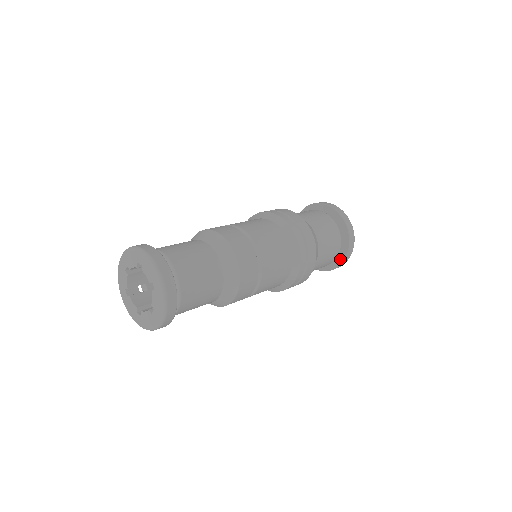
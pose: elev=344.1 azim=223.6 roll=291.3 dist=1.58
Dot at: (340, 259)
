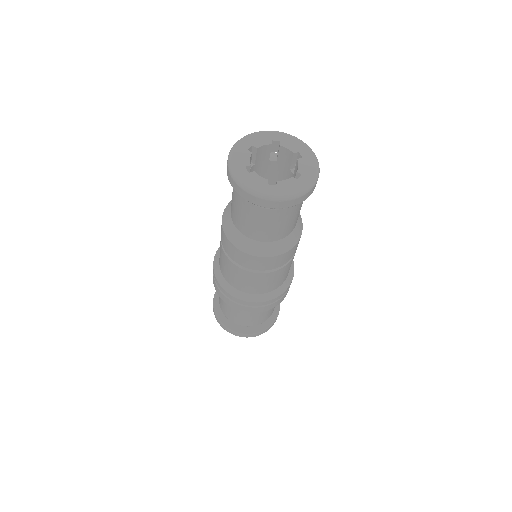
Dot at: (272, 318)
